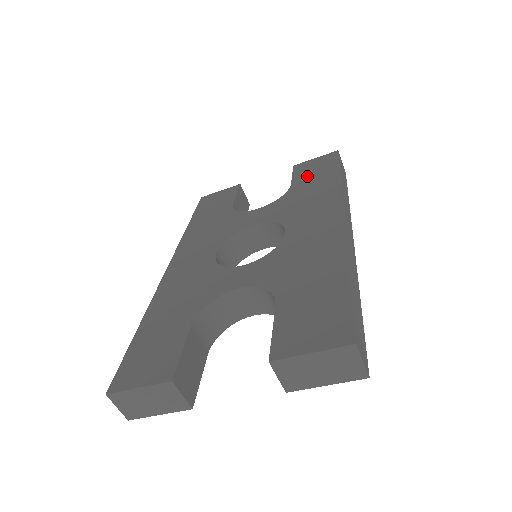
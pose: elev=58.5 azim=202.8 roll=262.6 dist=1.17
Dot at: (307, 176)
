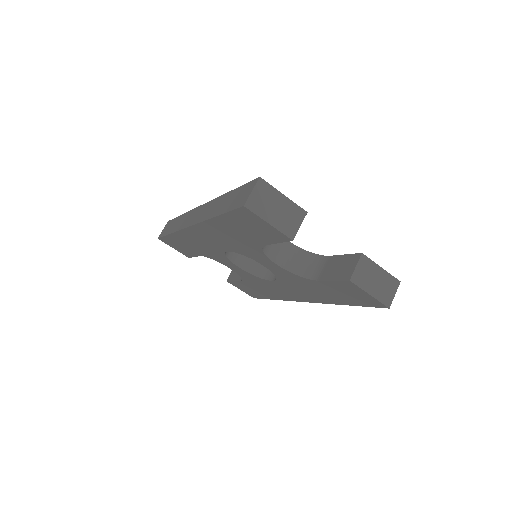
Dot at: occluded
